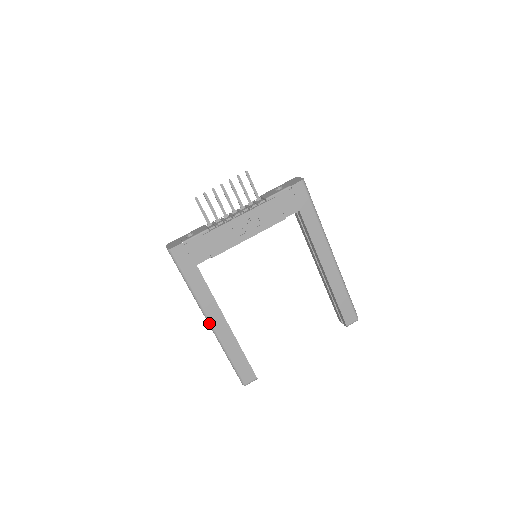
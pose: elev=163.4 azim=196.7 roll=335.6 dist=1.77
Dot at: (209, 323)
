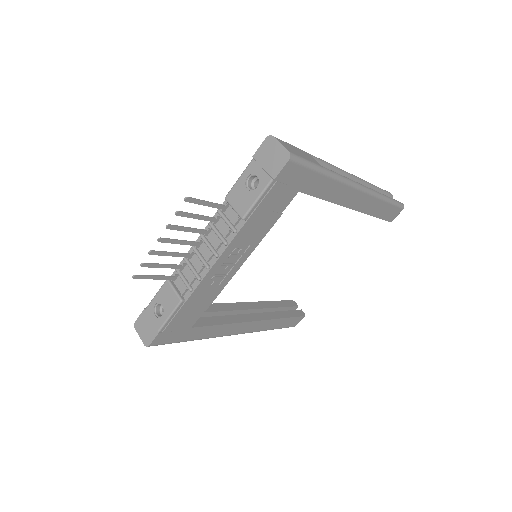
Dot at: occluded
